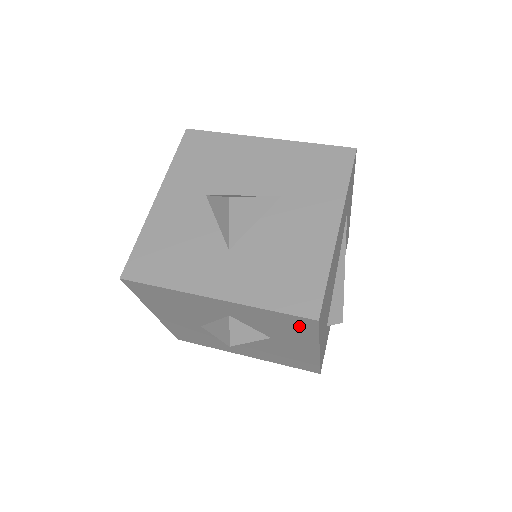
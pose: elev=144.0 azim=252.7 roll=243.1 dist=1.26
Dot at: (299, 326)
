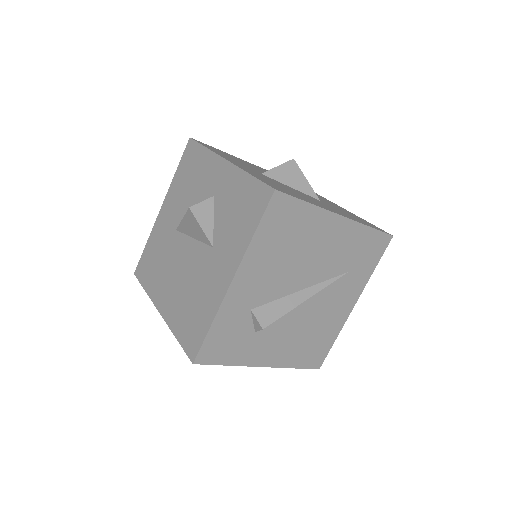
Dot at: (253, 208)
